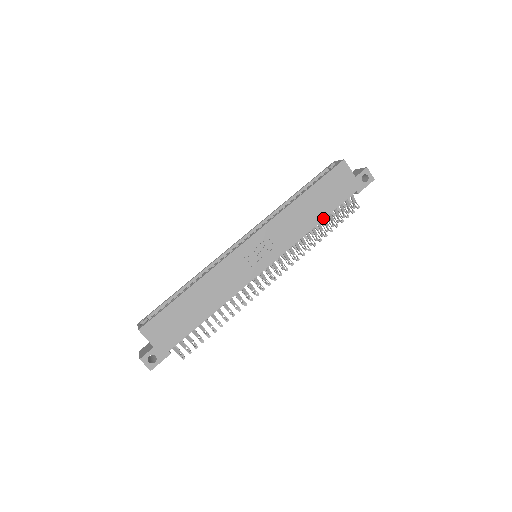
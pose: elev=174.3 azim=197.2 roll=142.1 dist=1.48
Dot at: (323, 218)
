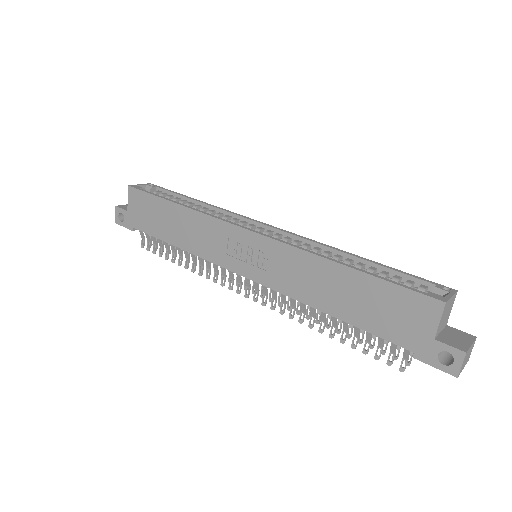
Dot at: (340, 317)
